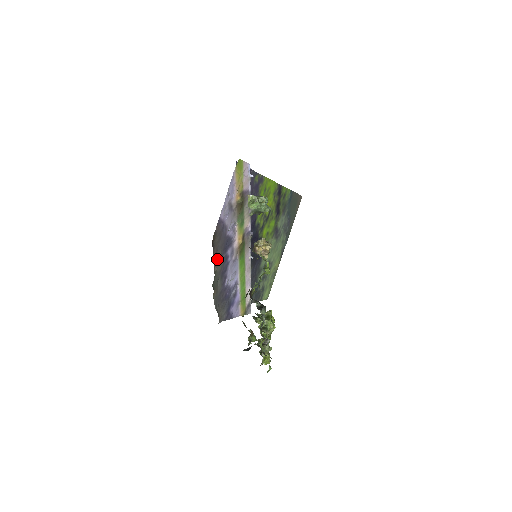
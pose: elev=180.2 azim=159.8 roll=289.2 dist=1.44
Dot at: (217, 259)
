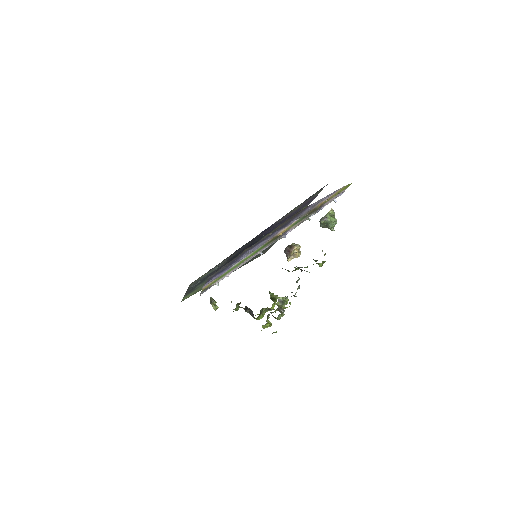
Dot at: occluded
